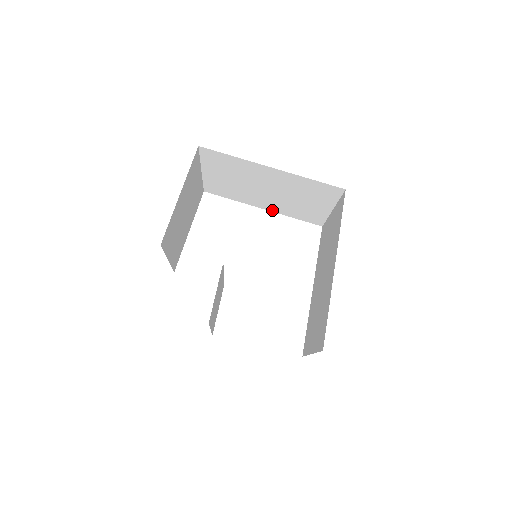
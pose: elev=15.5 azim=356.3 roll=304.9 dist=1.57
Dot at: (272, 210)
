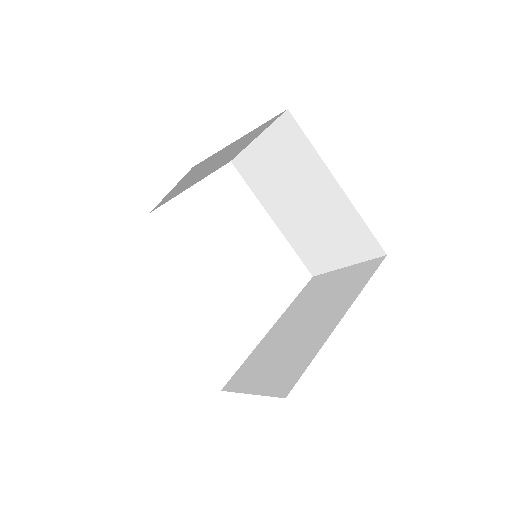
Dot at: (281, 227)
